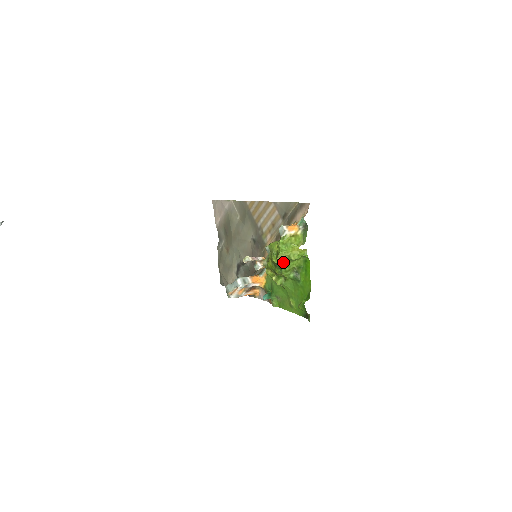
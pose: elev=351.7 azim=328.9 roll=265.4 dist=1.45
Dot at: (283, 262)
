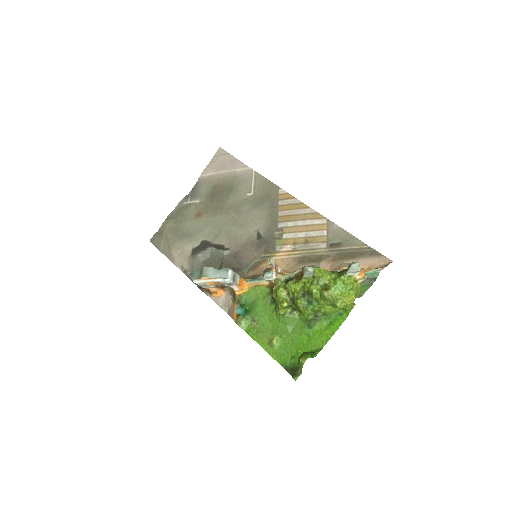
Dot at: (322, 299)
